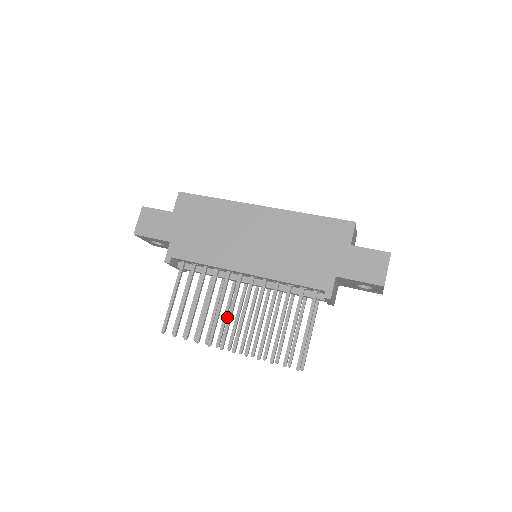
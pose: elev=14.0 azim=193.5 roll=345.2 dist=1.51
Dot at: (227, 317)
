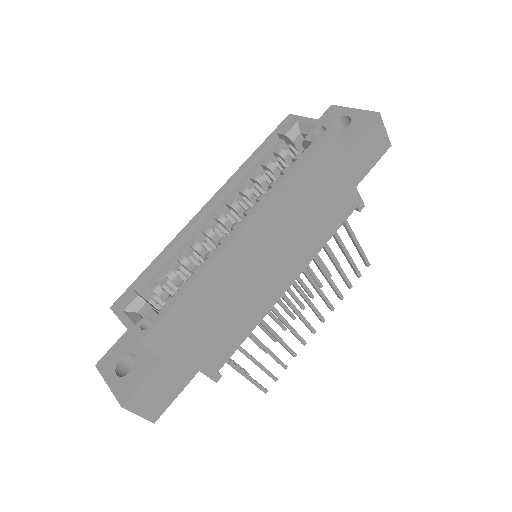
Dot at: (300, 318)
